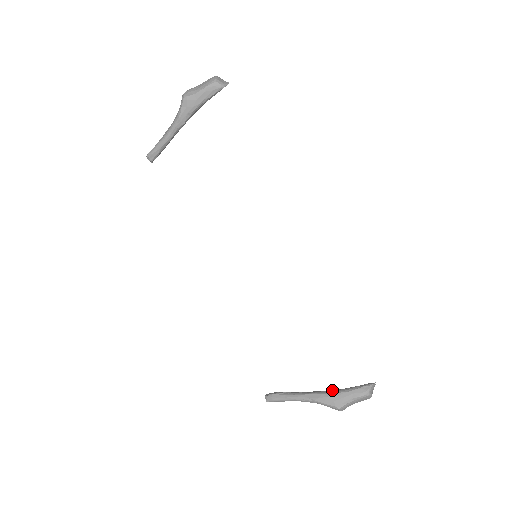
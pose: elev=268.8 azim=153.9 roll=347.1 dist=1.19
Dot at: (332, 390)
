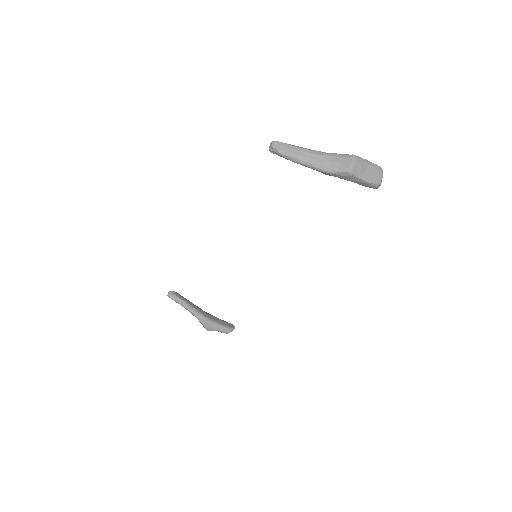
Dot at: (212, 320)
